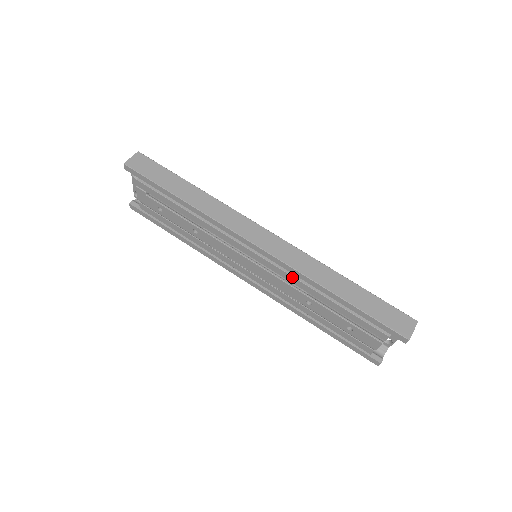
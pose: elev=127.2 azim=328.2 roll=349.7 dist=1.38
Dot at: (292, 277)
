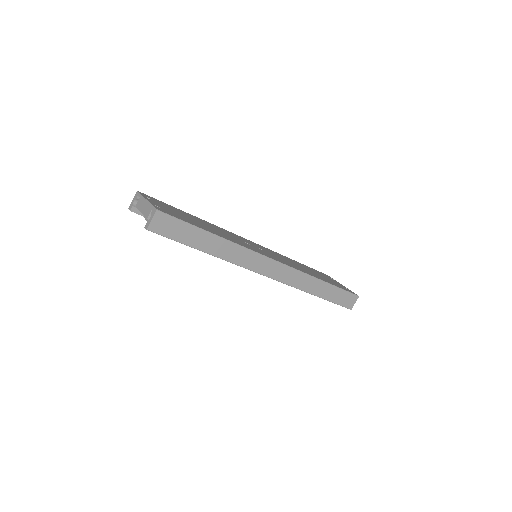
Dot at: occluded
